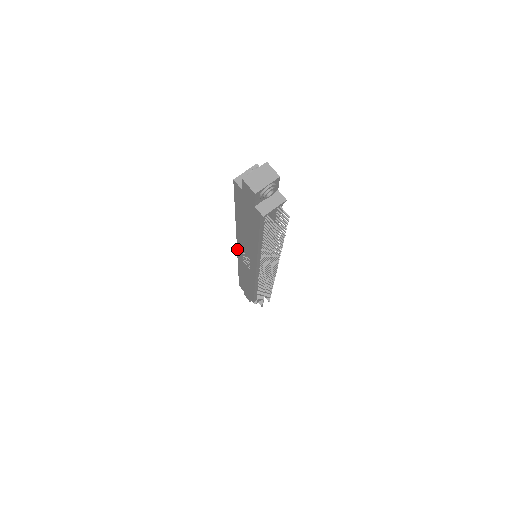
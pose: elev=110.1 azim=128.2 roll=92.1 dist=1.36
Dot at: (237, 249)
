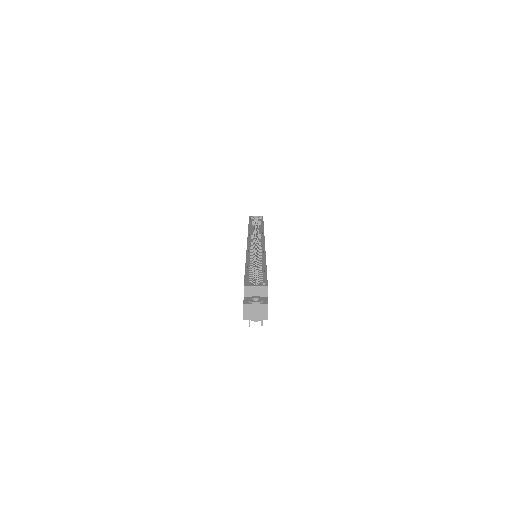
Dot at: (247, 242)
